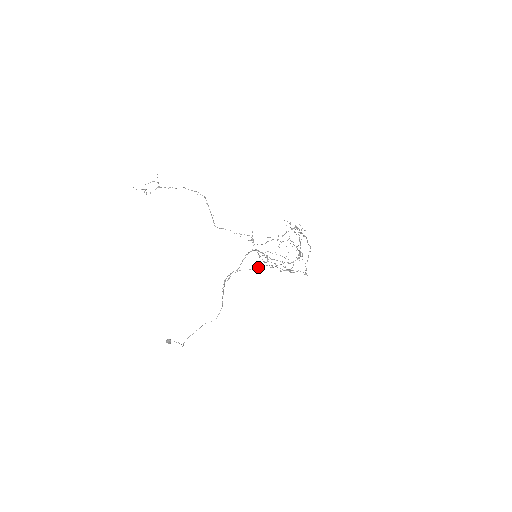
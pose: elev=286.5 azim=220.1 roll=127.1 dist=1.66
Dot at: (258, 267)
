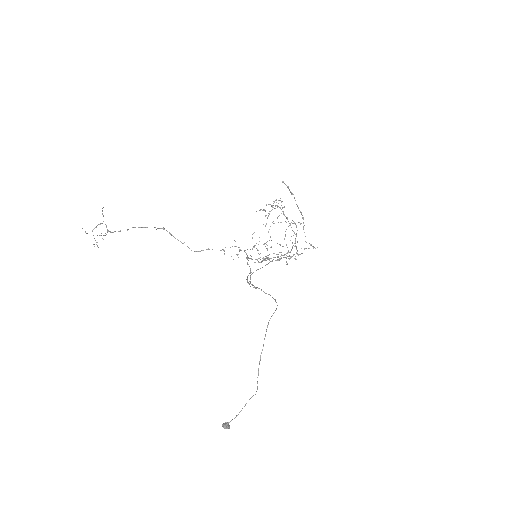
Dot at: (266, 264)
